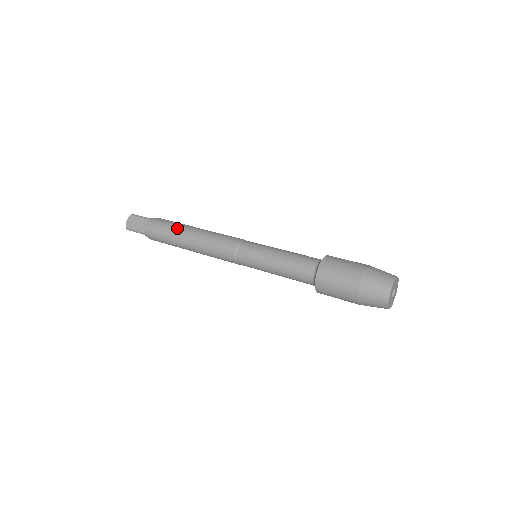
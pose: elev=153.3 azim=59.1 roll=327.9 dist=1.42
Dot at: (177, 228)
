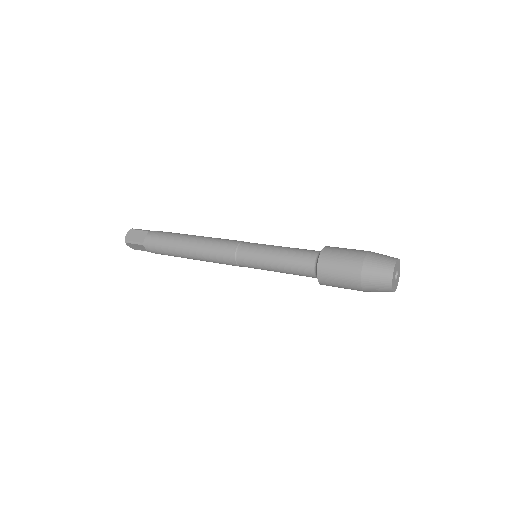
Dot at: (178, 235)
